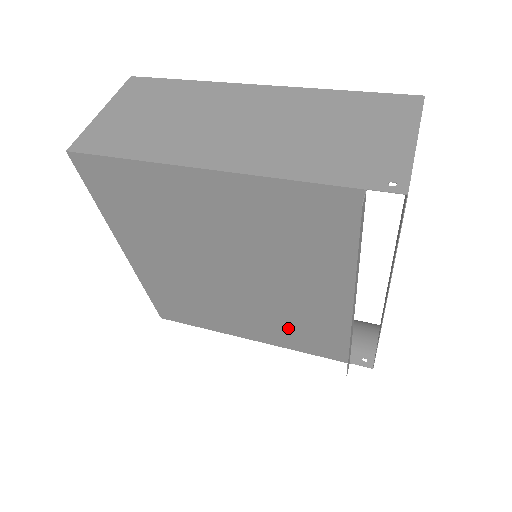
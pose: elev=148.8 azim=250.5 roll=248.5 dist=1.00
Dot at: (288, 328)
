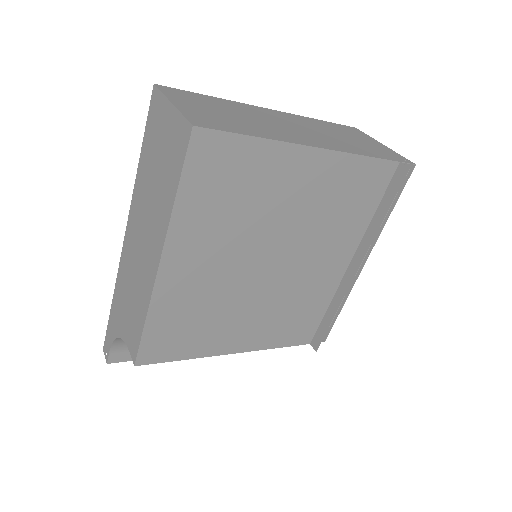
Dot at: (281, 319)
